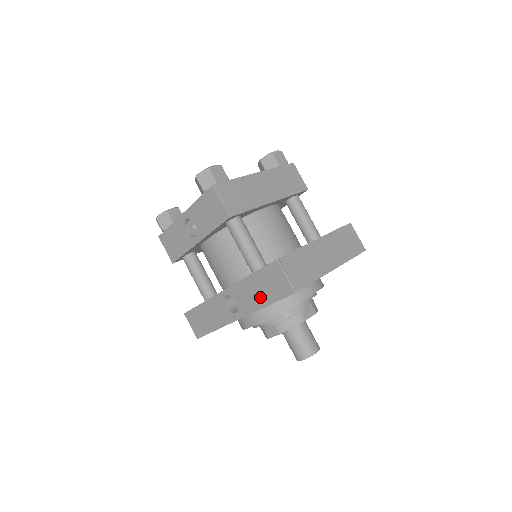
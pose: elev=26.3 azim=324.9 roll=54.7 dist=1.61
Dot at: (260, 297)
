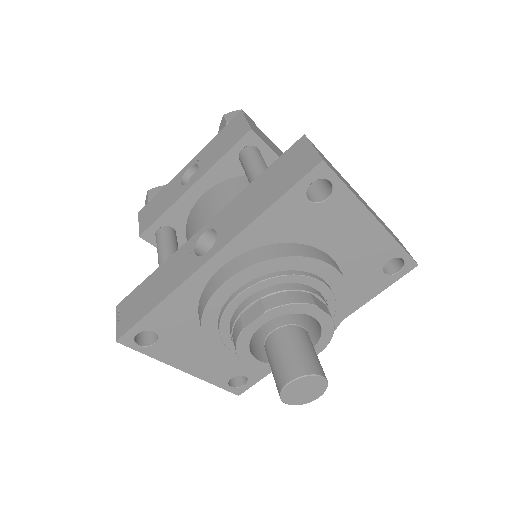
Dot at: (260, 201)
